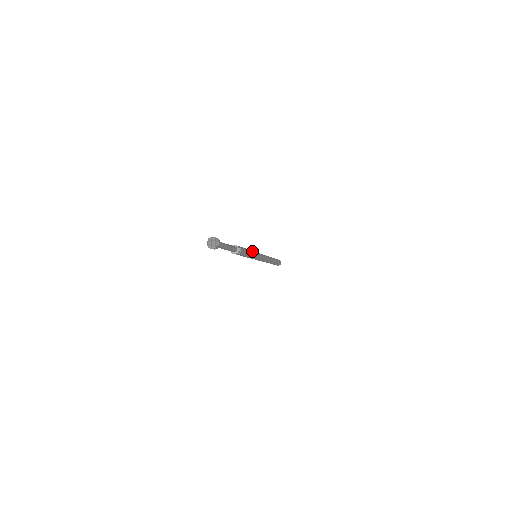
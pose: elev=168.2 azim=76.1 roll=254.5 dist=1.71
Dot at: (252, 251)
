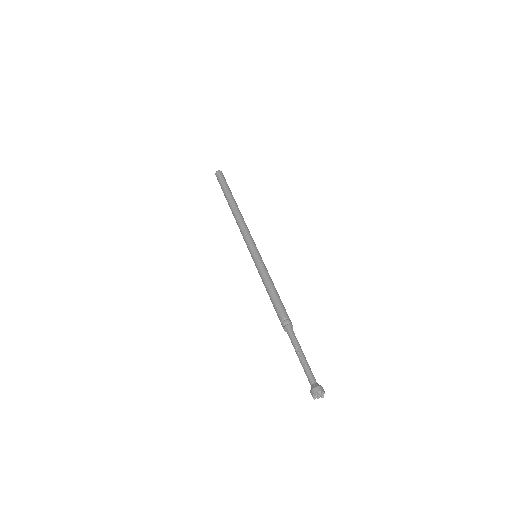
Dot at: (269, 276)
